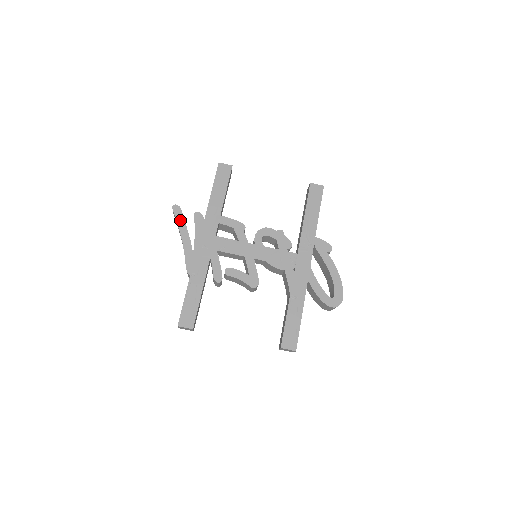
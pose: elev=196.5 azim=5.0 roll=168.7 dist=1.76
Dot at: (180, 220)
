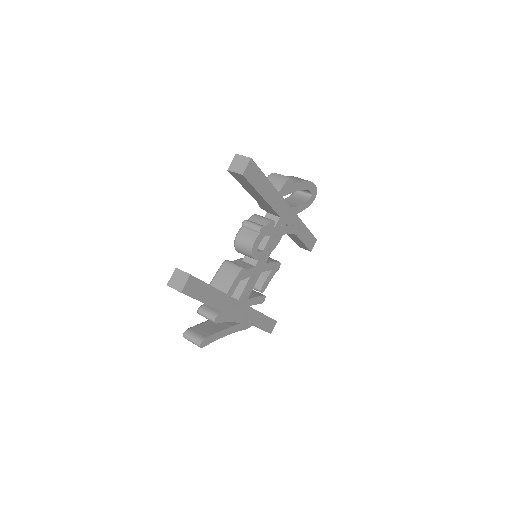
Dot at: (214, 338)
